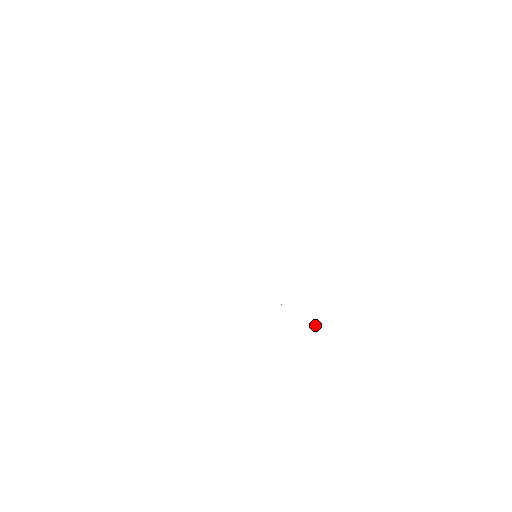
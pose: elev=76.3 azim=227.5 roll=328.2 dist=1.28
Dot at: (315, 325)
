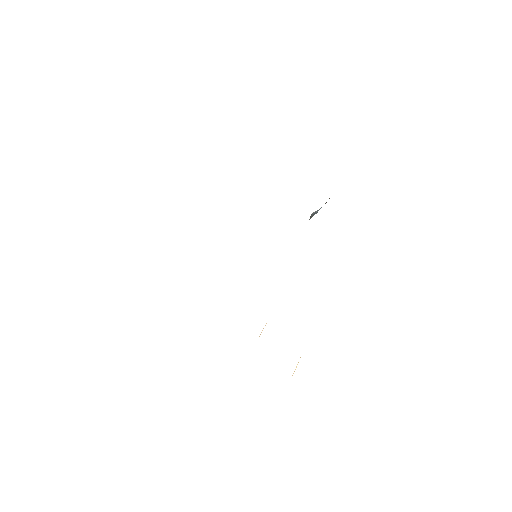
Dot at: (297, 364)
